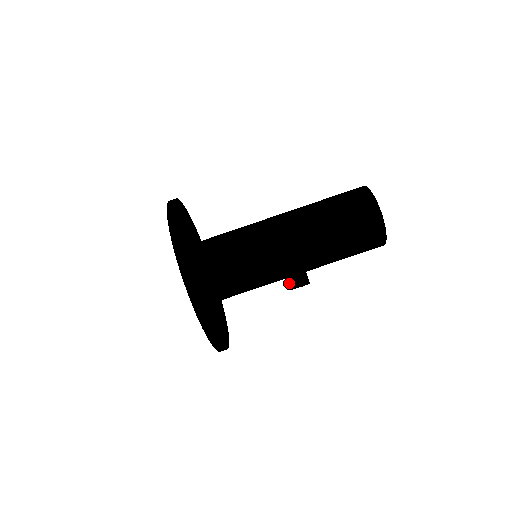
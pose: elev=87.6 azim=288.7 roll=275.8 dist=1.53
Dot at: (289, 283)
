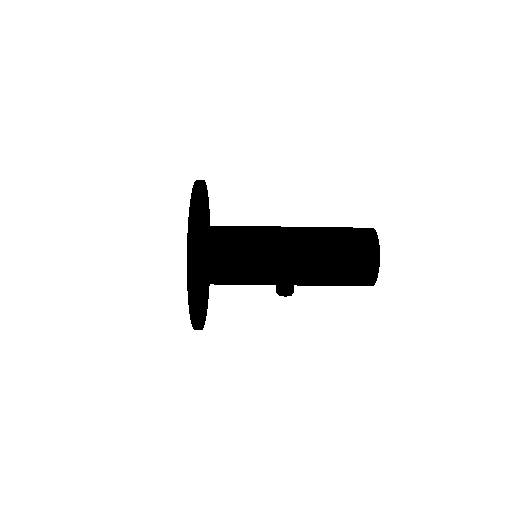
Dot at: (276, 287)
